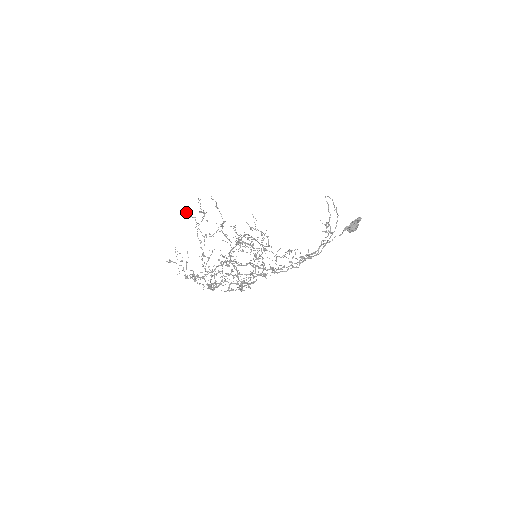
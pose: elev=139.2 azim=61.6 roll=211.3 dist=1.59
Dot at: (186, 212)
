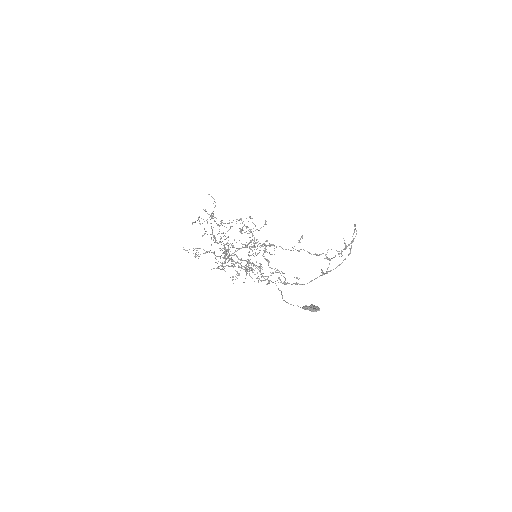
Dot at: occluded
